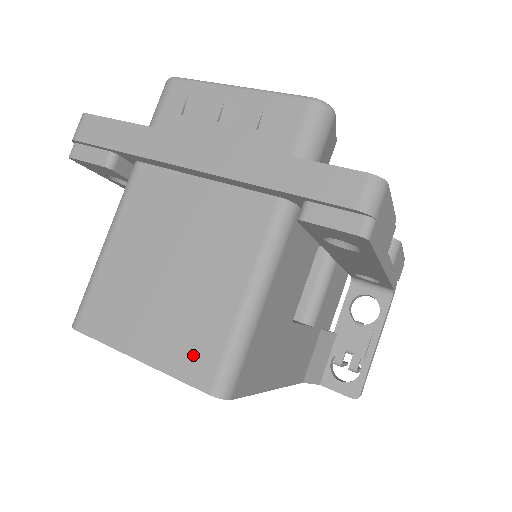
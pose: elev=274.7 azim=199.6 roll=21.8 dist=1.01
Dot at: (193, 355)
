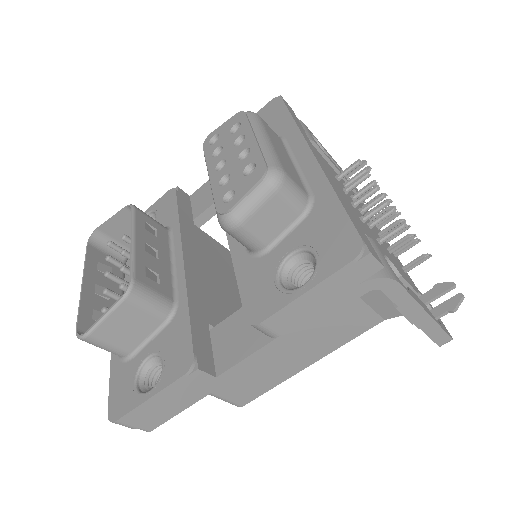
Dot at: occluded
